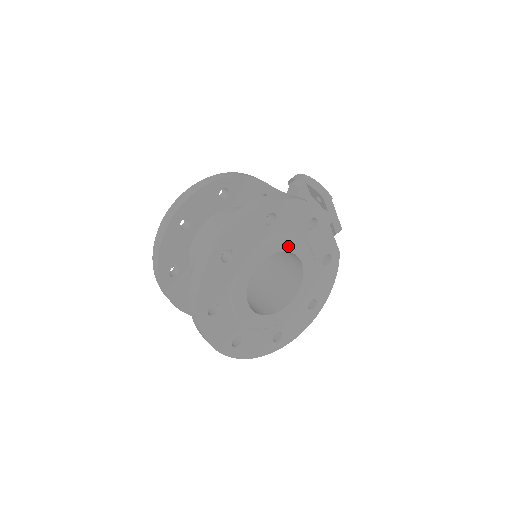
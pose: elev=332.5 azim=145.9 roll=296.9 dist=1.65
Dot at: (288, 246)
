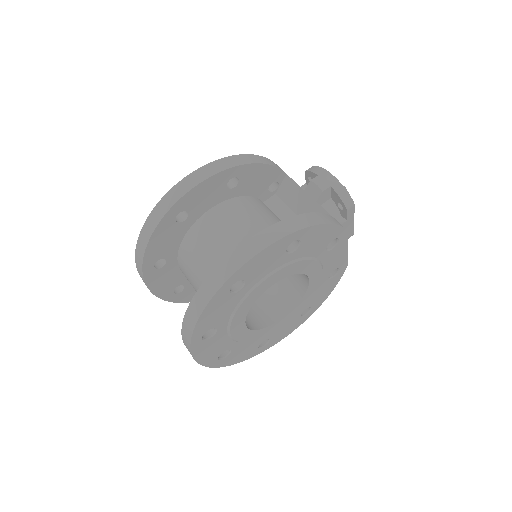
Dot at: (301, 268)
